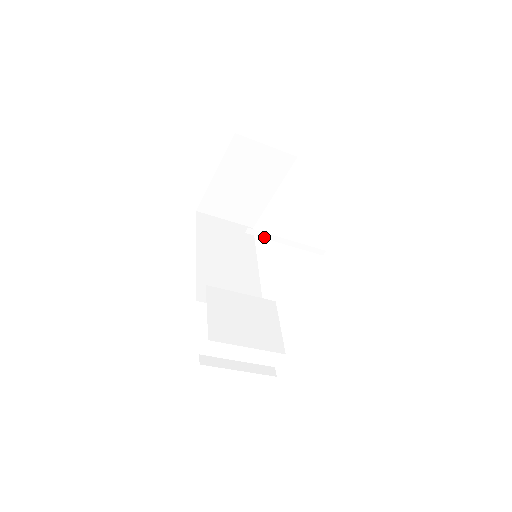
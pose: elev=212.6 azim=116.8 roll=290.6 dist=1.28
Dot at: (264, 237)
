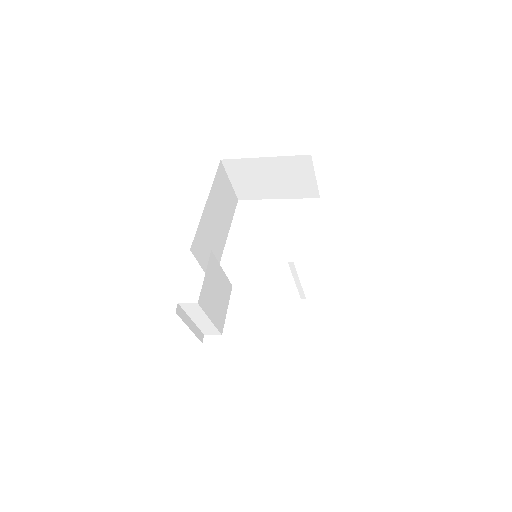
Dot at: (292, 271)
